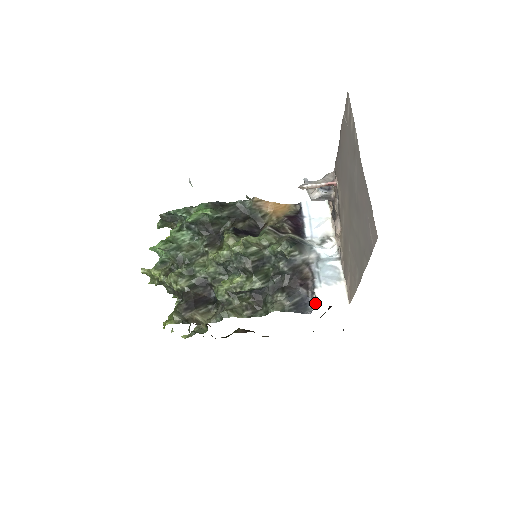
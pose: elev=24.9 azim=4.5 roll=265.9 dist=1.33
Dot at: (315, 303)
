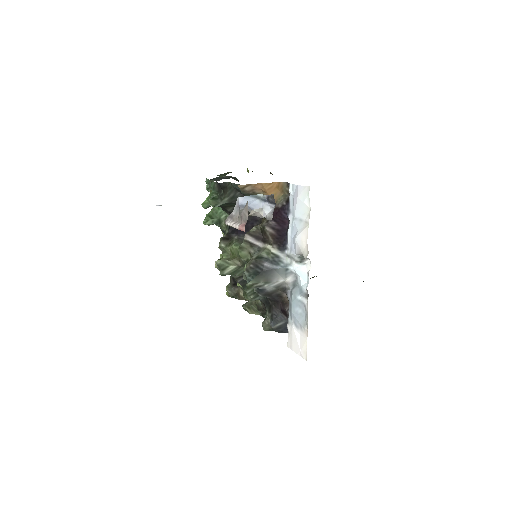
Dot at: occluded
